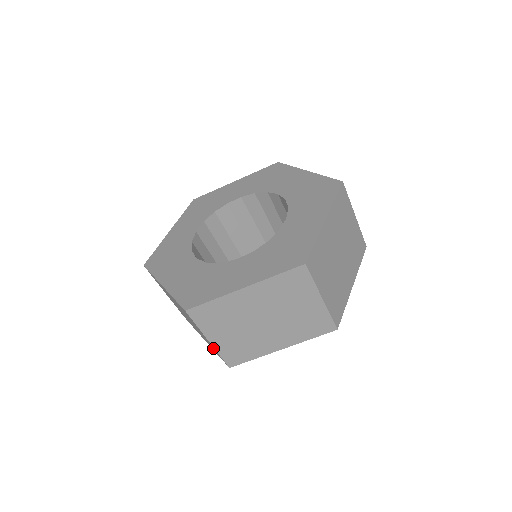
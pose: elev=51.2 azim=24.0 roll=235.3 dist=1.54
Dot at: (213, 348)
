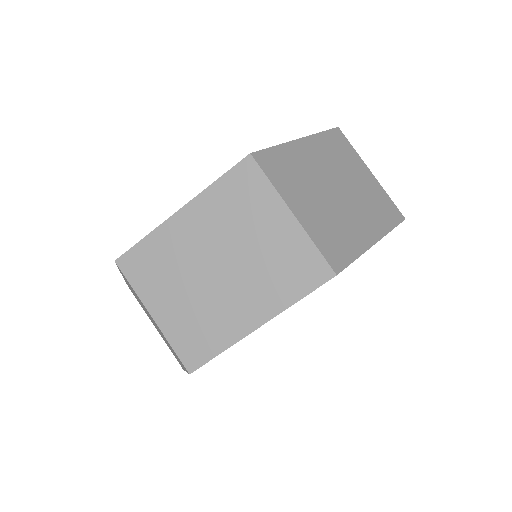
Dot at: (296, 257)
